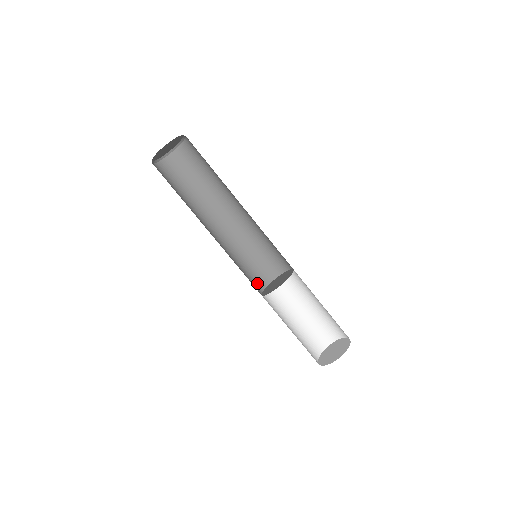
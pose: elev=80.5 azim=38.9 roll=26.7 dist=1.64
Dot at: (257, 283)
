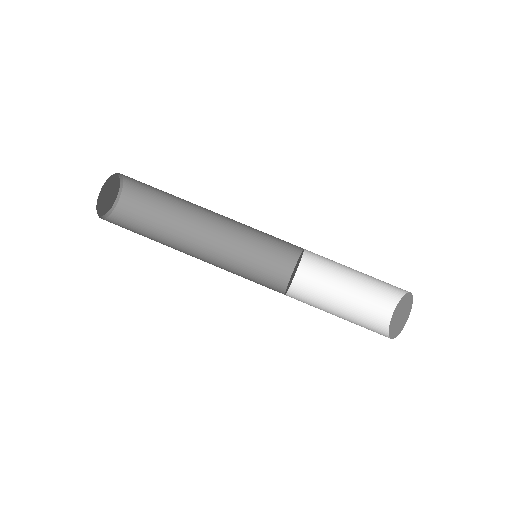
Dot at: (279, 274)
